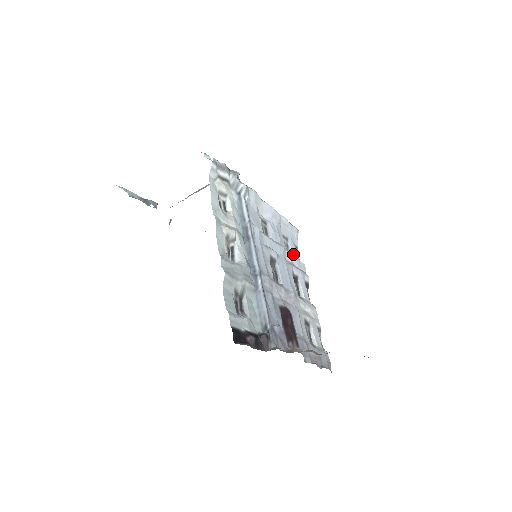
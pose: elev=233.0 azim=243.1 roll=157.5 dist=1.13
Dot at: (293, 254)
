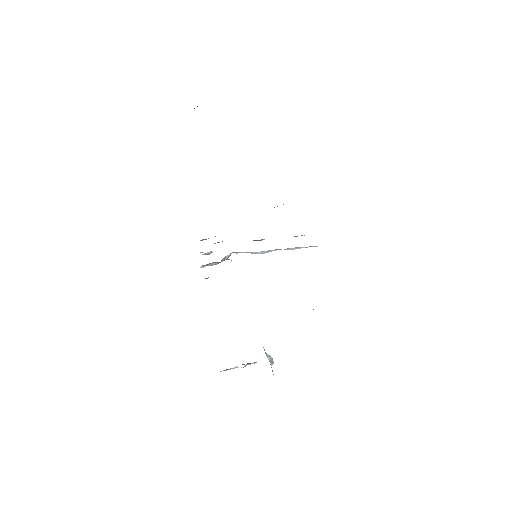
Dot at: occluded
